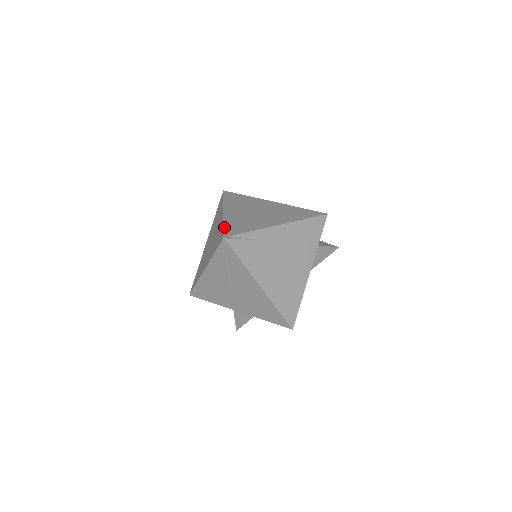
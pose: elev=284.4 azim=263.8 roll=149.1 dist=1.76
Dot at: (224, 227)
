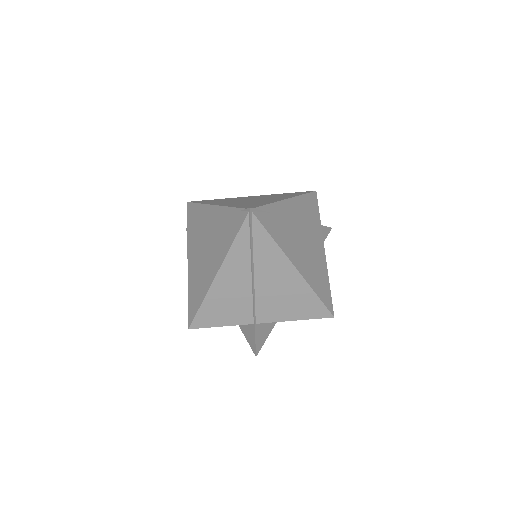
Dot at: (236, 207)
